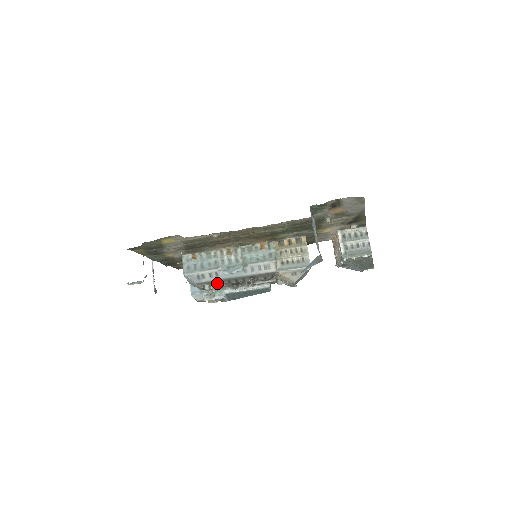
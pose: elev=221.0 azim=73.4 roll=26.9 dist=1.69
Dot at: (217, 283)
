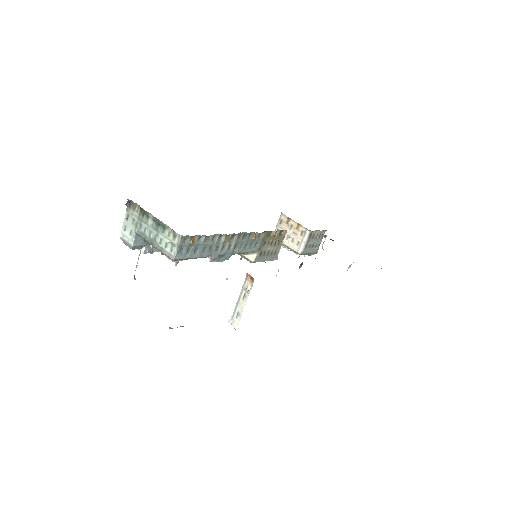
Dot at: occluded
